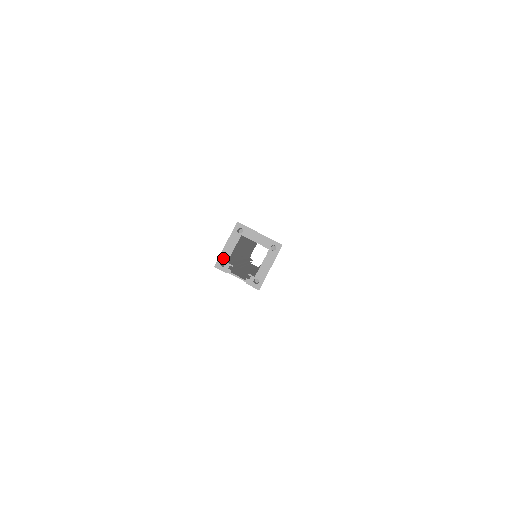
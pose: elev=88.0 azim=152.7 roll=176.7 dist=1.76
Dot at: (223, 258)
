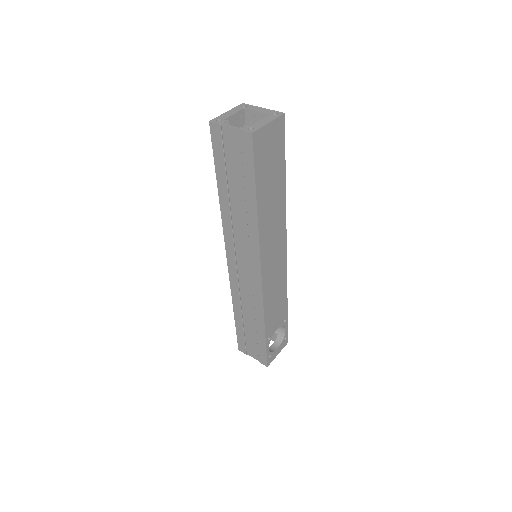
Dot at: (221, 118)
